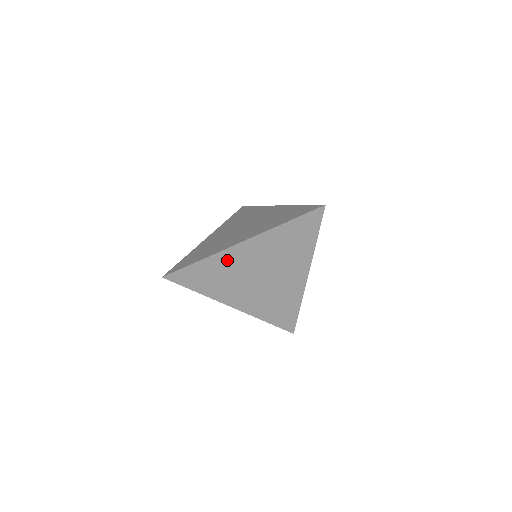
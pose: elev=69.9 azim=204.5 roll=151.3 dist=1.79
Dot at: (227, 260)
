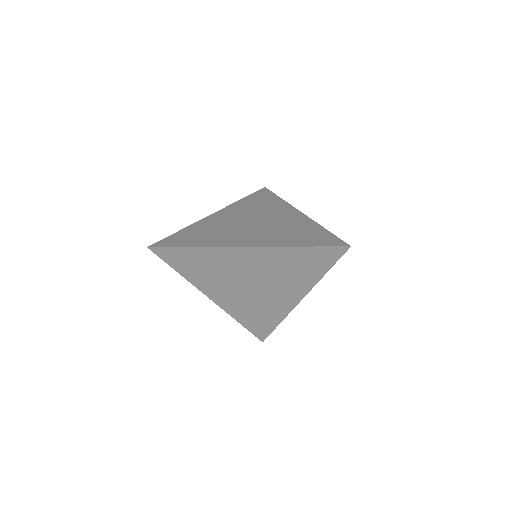
Dot at: (223, 257)
